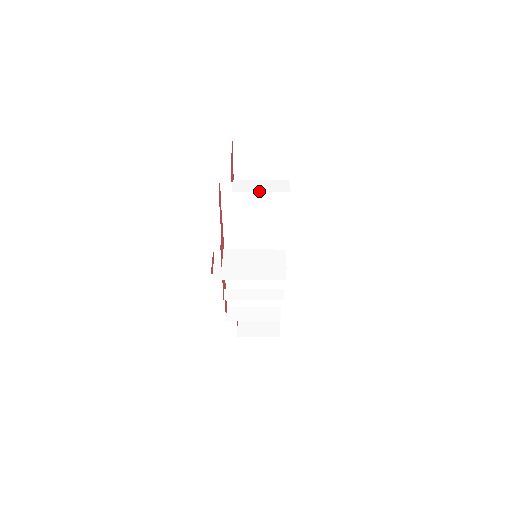
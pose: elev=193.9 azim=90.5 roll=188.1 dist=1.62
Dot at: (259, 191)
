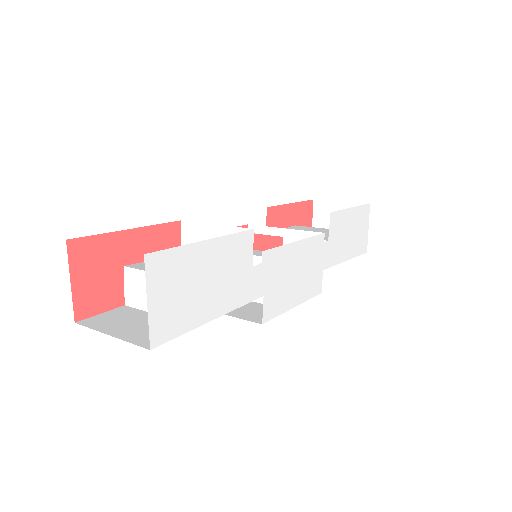
Dot at: occluded
